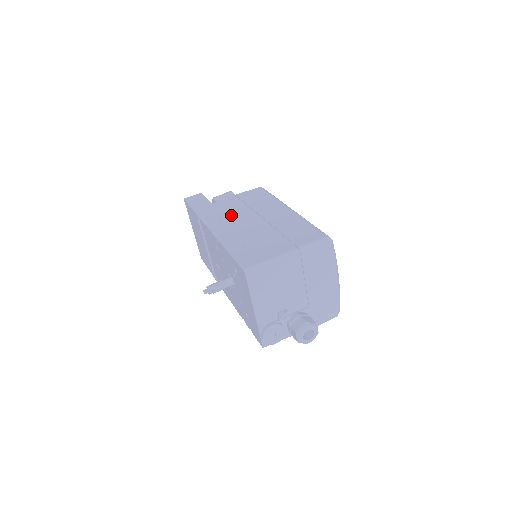
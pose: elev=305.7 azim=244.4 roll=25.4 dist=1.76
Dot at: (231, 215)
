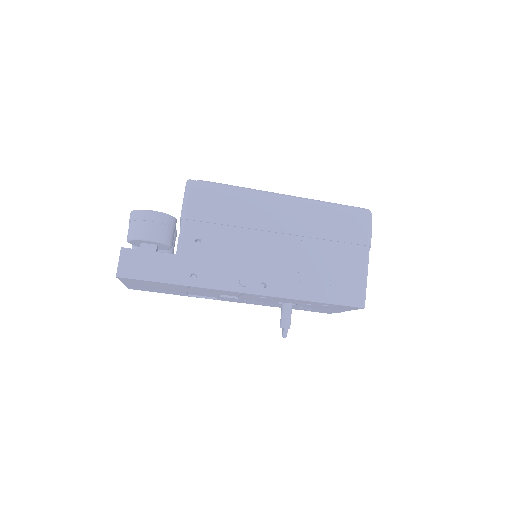
Dot at: (238, 255)
